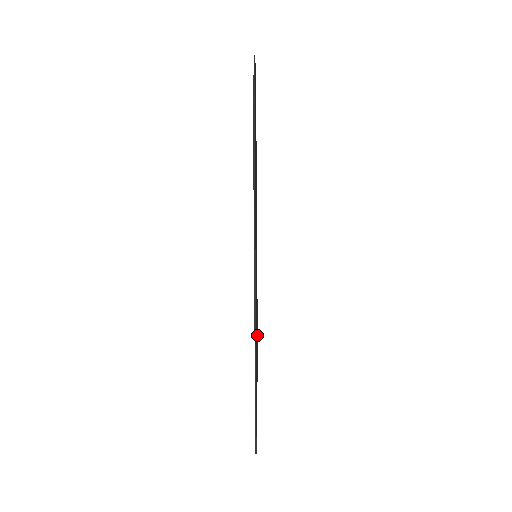
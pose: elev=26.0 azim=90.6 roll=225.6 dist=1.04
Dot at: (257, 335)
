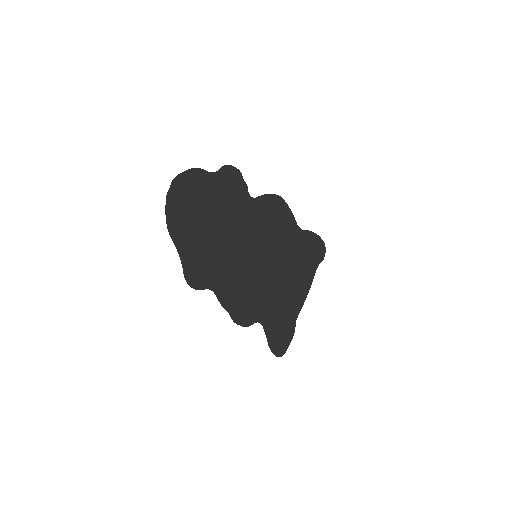
Dot at: (306, 258)
